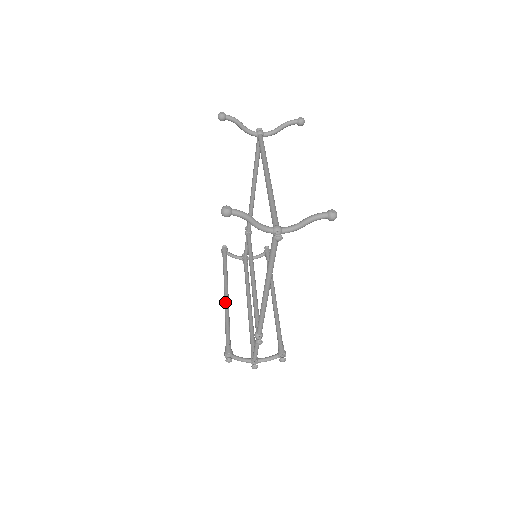
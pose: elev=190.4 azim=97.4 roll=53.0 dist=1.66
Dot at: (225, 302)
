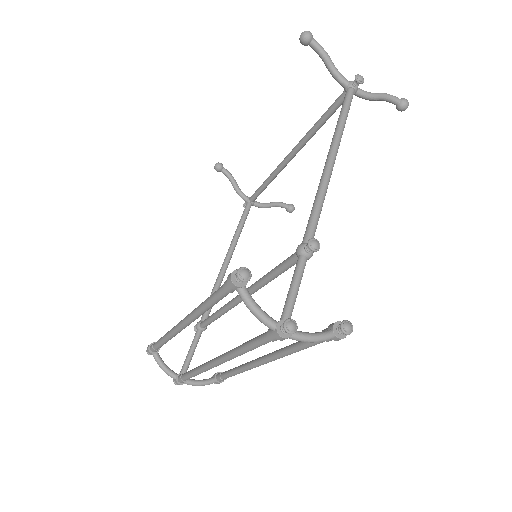
Dot at: occluded
